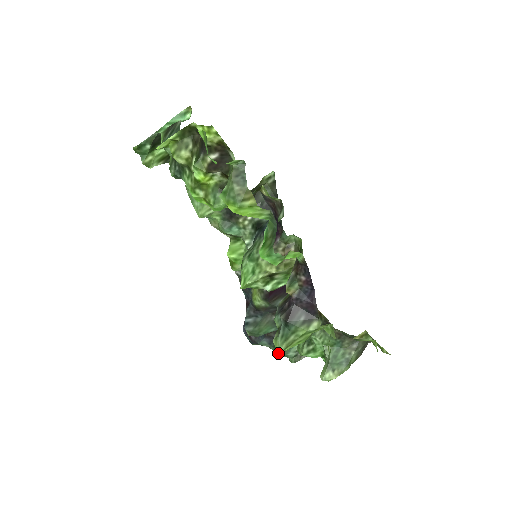
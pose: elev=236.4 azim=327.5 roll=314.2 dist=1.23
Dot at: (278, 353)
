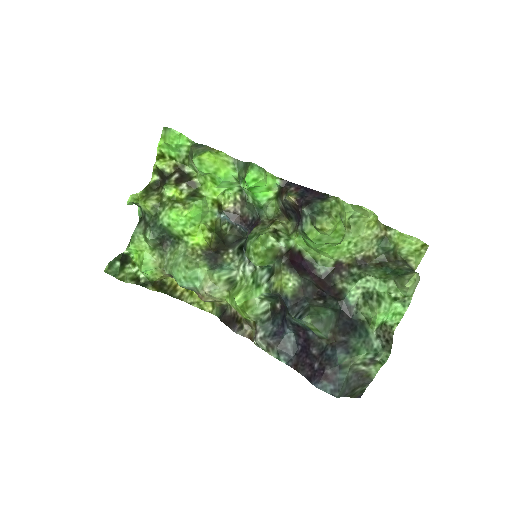
Dot at: (364, 351)
